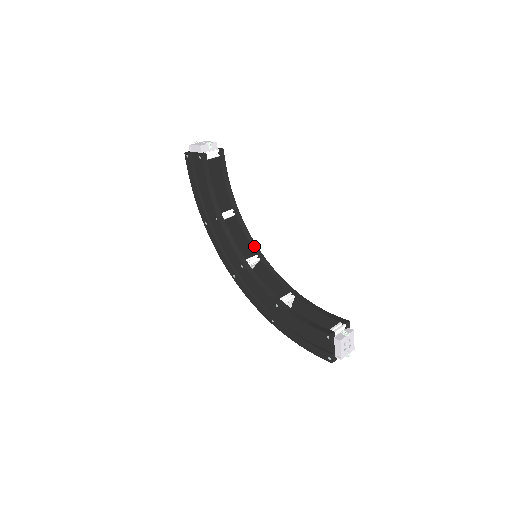
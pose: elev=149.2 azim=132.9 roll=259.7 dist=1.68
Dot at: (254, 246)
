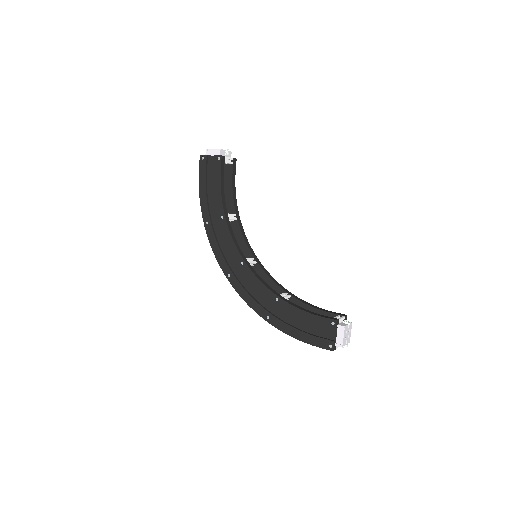
Dot at: (251, 250)
